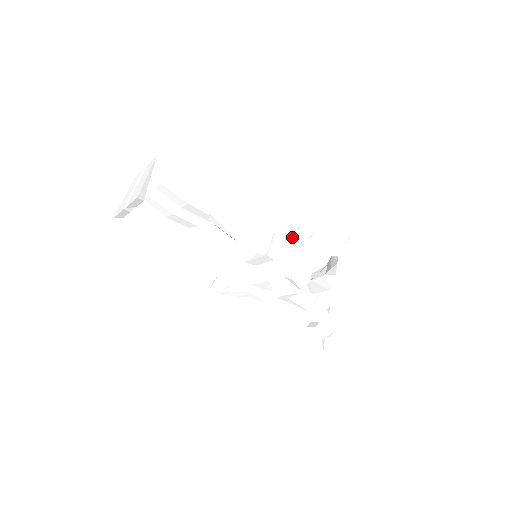
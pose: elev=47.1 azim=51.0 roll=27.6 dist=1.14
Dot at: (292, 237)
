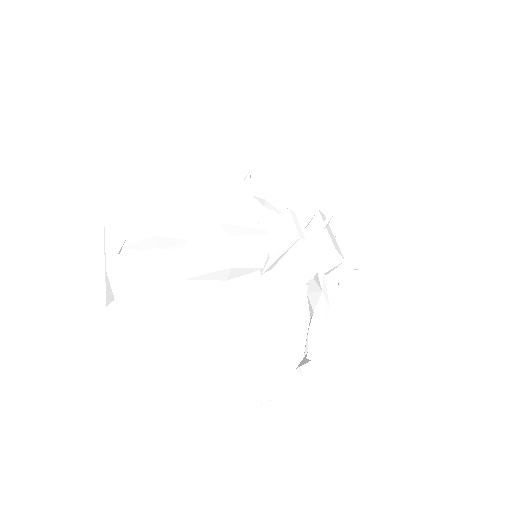
Dot at: (295, 246)
